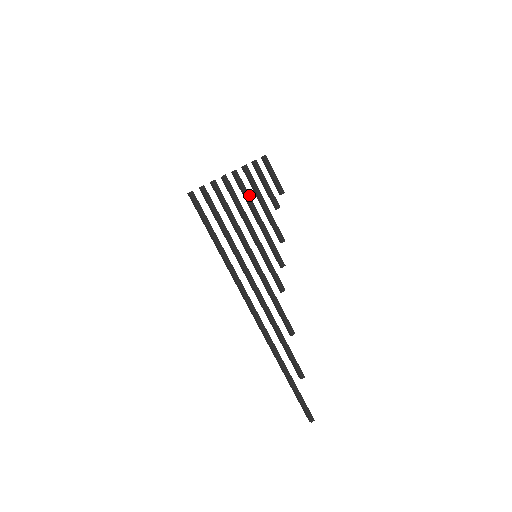
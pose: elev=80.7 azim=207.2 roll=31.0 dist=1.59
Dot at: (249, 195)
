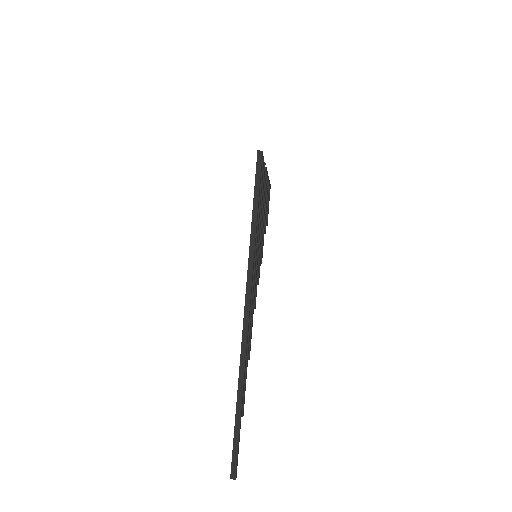
Dot at: (265, 201)
